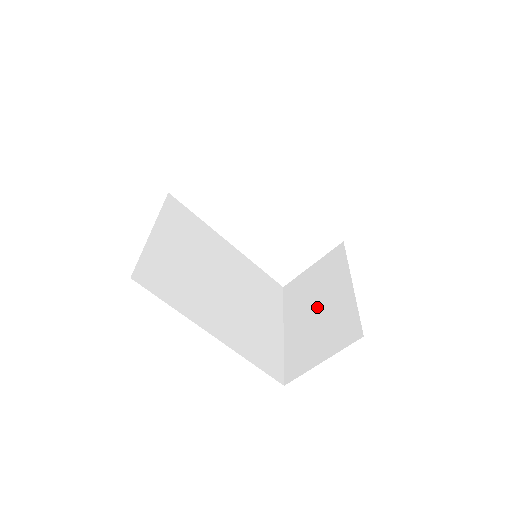
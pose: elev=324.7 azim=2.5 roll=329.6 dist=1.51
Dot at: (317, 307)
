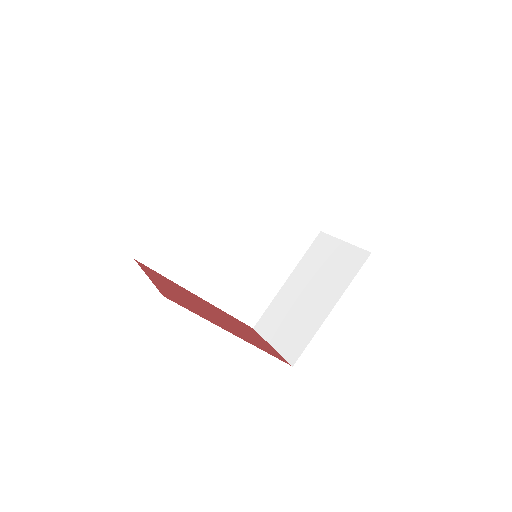
Dot at: (308, 294)
